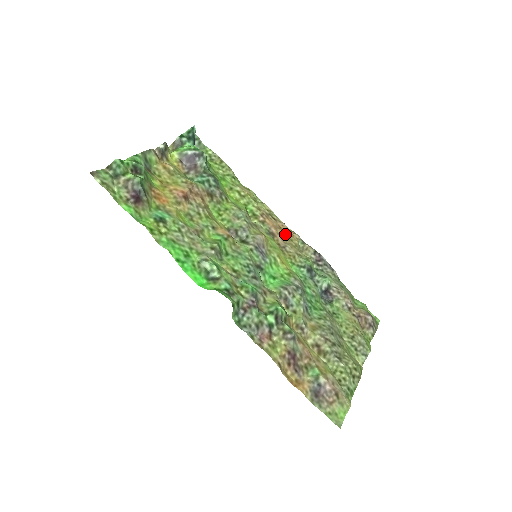
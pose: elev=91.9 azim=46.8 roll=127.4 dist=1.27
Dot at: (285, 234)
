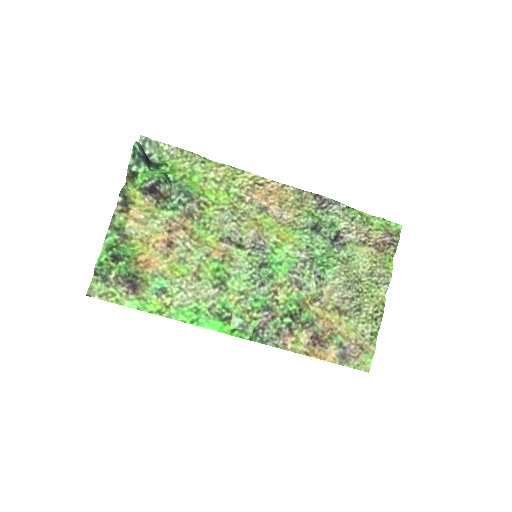
Dot at: (278, 197)
